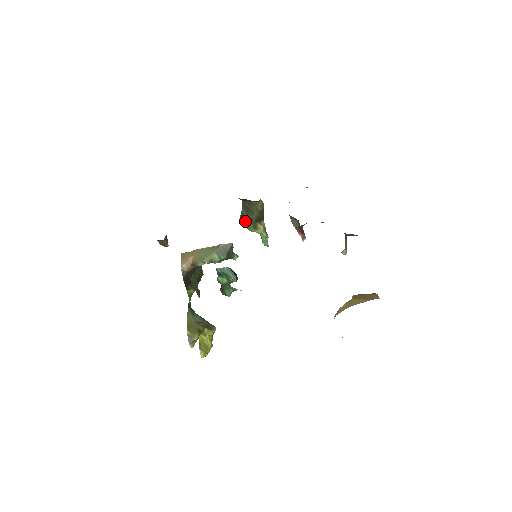
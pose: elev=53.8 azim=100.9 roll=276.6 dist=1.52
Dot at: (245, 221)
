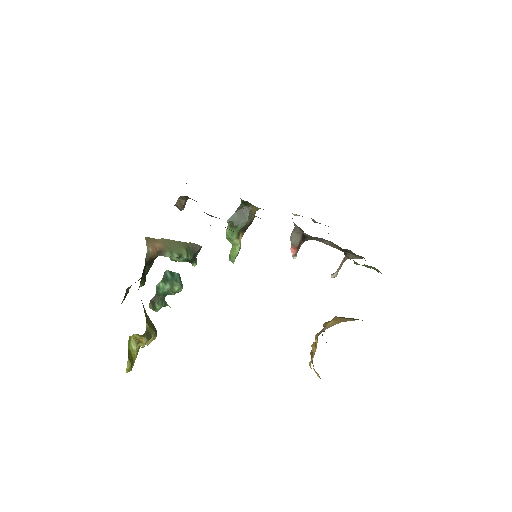
Dot at: (232, 225)
